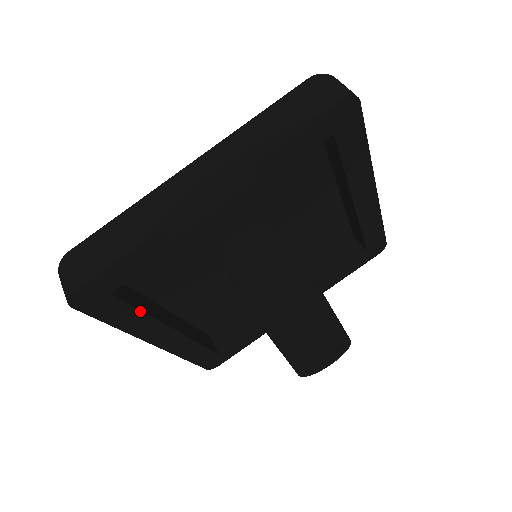
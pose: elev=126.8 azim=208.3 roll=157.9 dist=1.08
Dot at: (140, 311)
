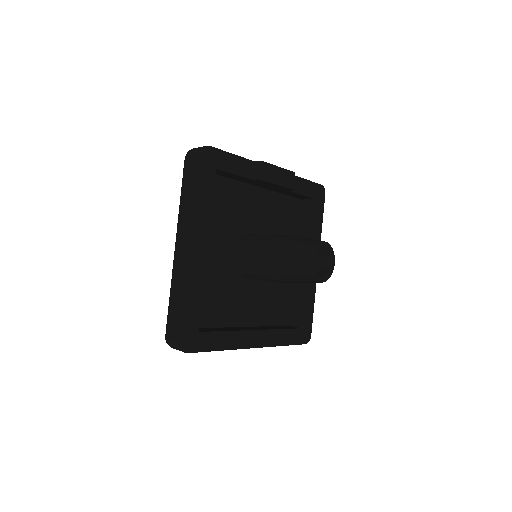
Dot at: (212, 201)
